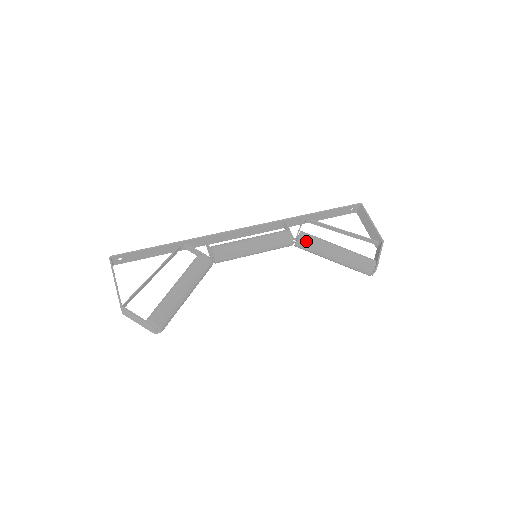
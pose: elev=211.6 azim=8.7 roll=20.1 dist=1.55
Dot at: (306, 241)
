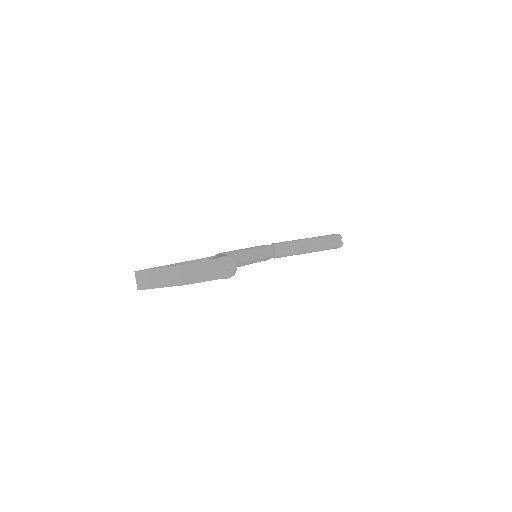
Dot at: (280, 243)
